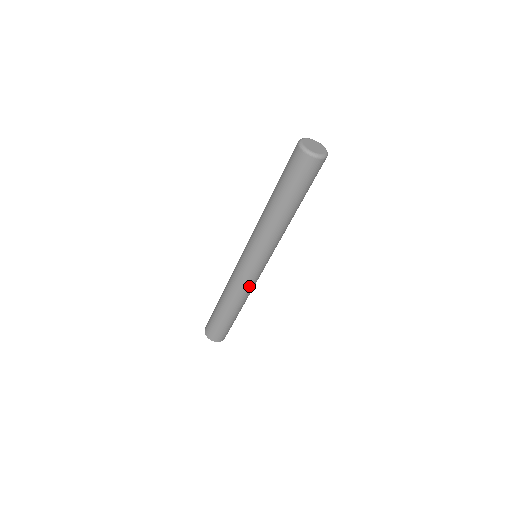
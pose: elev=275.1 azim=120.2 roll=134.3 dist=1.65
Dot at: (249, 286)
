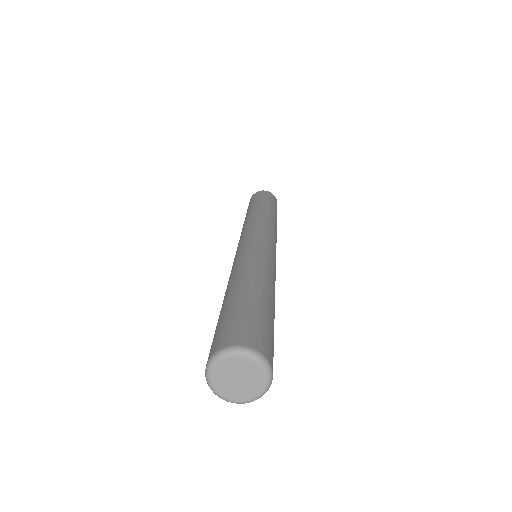
Dot at: occluded
